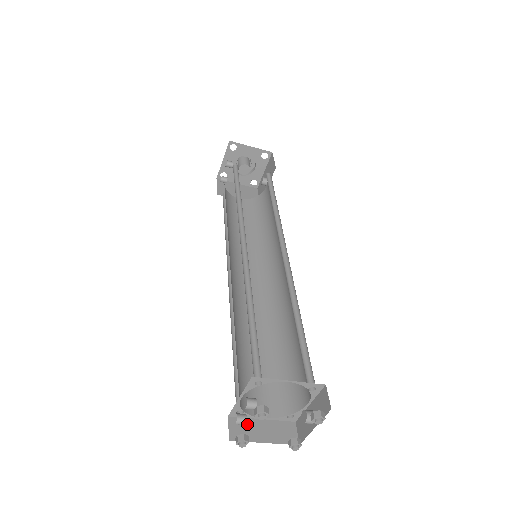
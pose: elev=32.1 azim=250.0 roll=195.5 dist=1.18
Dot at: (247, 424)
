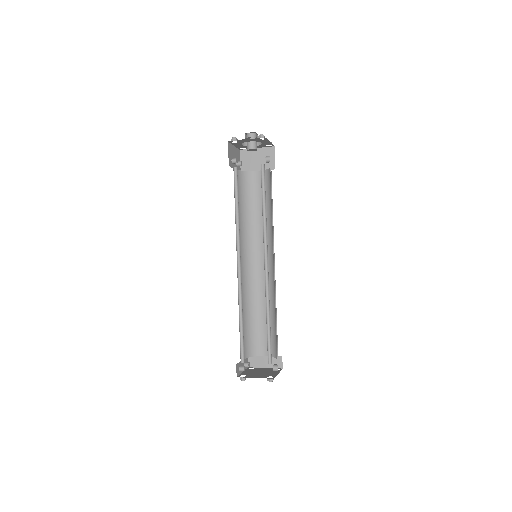
Dot at: (257, 359)
